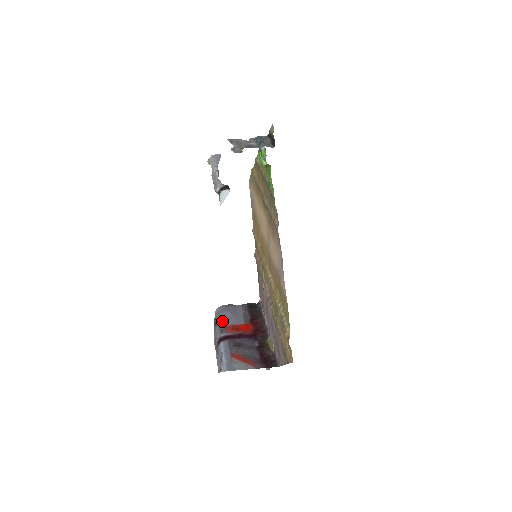
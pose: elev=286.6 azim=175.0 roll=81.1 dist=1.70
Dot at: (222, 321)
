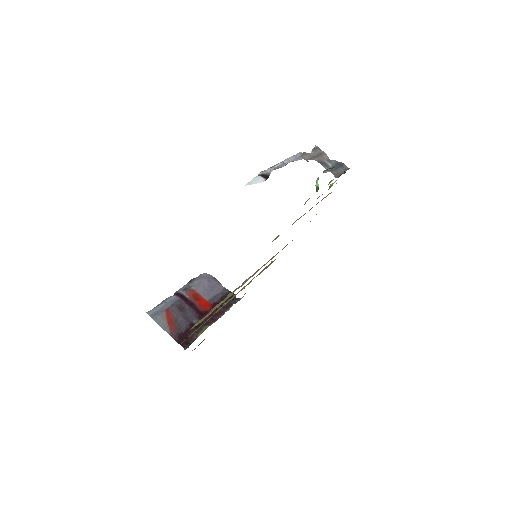
Dot at: (195, 284)
